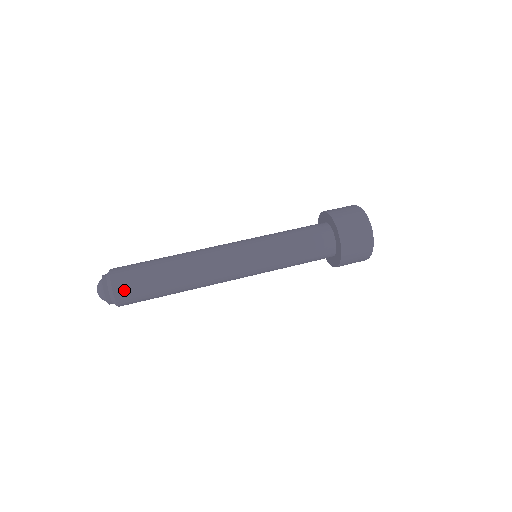
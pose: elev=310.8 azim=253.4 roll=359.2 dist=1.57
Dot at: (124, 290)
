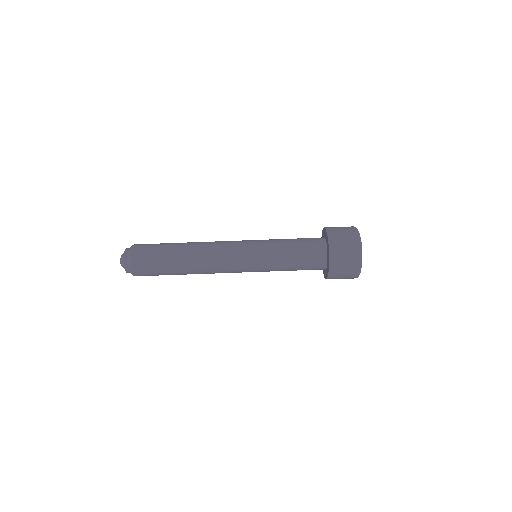
Dot at: occluded
